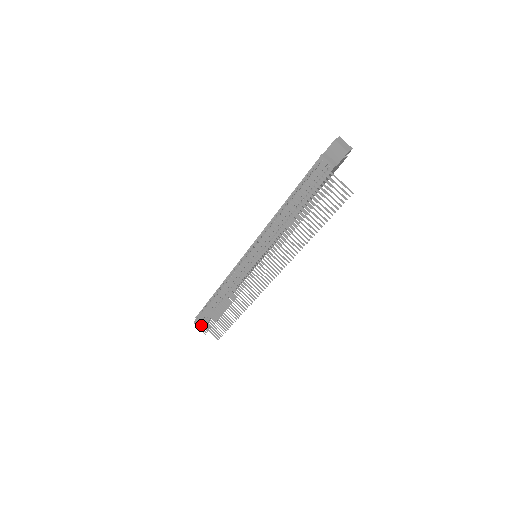
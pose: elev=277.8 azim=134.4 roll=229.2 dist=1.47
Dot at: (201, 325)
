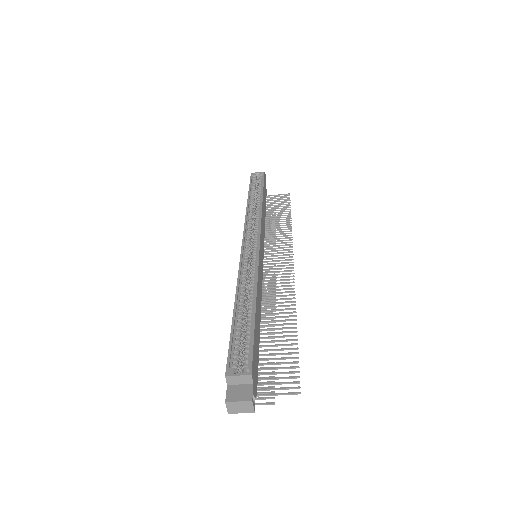
Dot at: occluded
